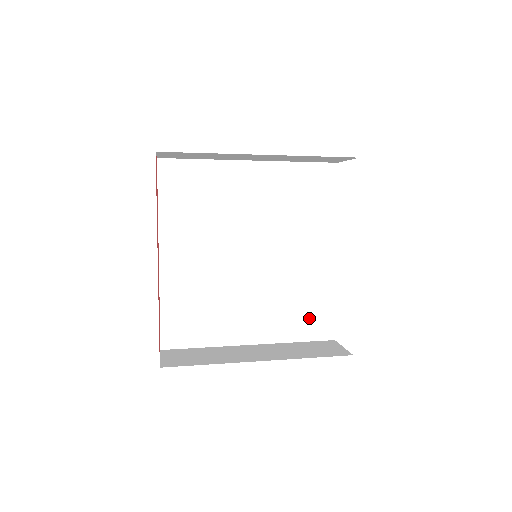
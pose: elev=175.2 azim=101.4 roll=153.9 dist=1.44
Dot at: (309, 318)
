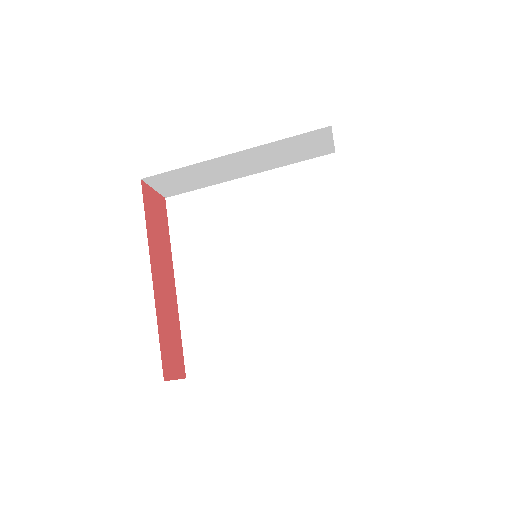
Dot at: (342, 320)
